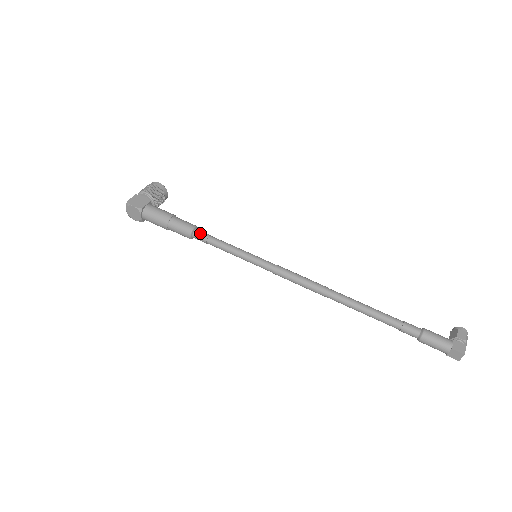
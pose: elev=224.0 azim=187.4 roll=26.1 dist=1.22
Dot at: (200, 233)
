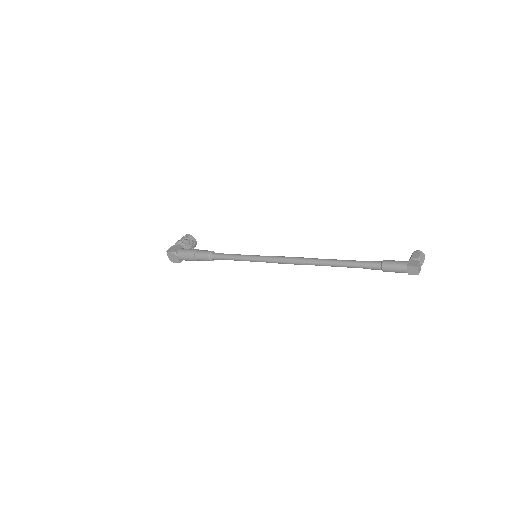
Dot at: (215, 254)
